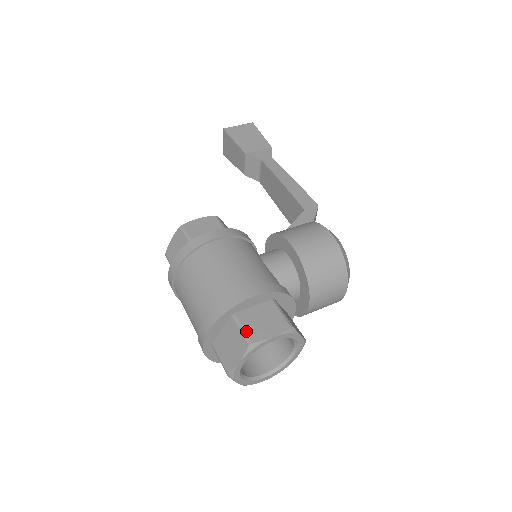
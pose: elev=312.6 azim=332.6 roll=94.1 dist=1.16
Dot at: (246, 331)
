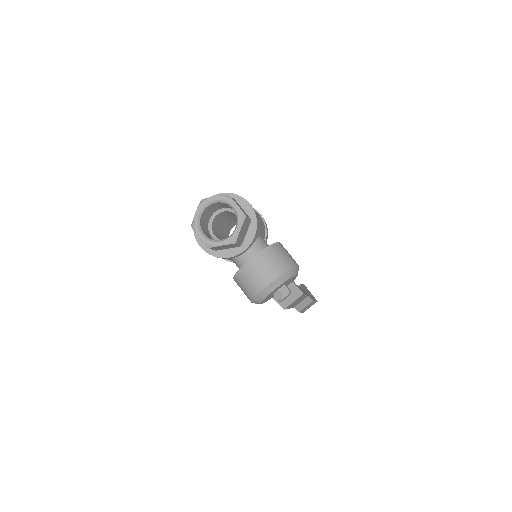
Dot at: occluded
